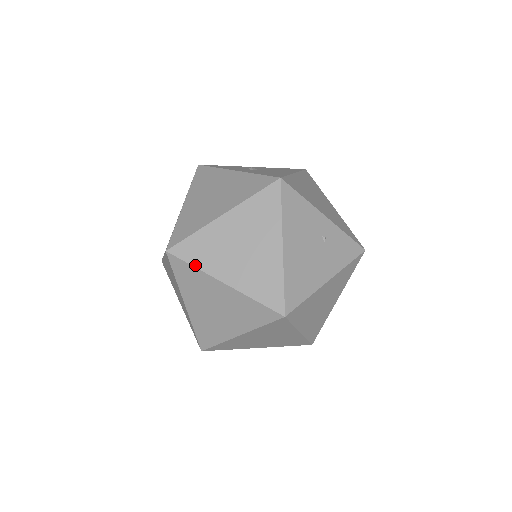
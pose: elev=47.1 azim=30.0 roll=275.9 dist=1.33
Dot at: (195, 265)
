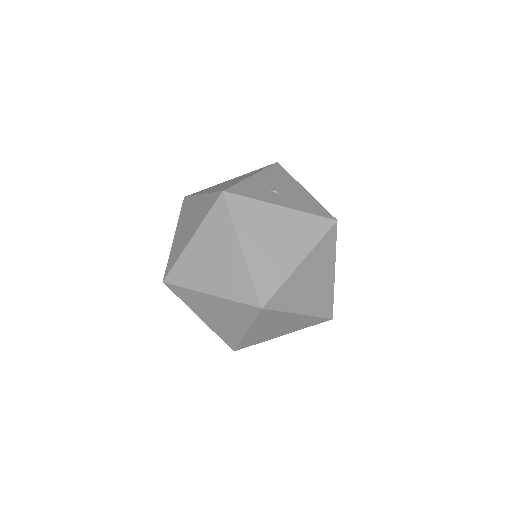
Dot at: (283, 310)
